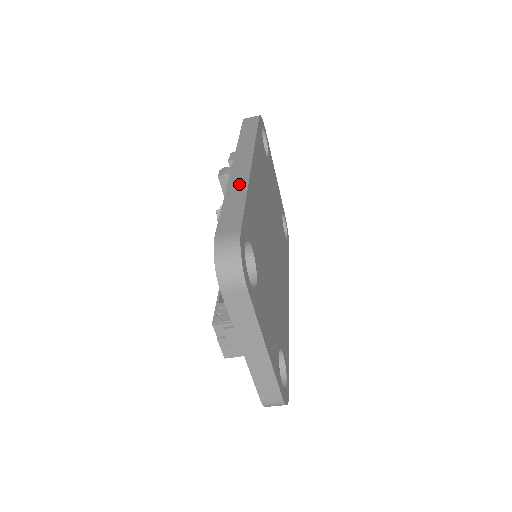
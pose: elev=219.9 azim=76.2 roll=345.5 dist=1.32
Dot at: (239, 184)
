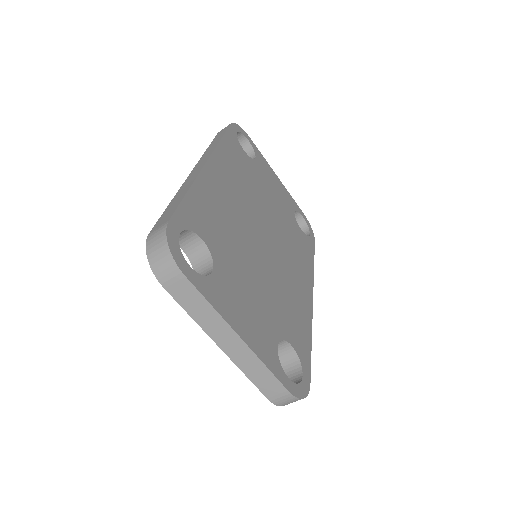
Dot at: (188, 184)
